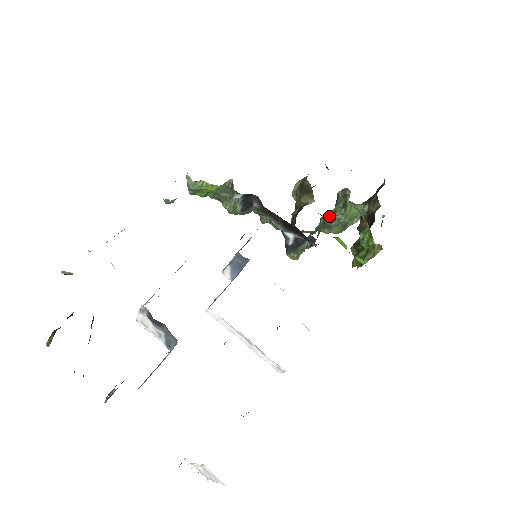
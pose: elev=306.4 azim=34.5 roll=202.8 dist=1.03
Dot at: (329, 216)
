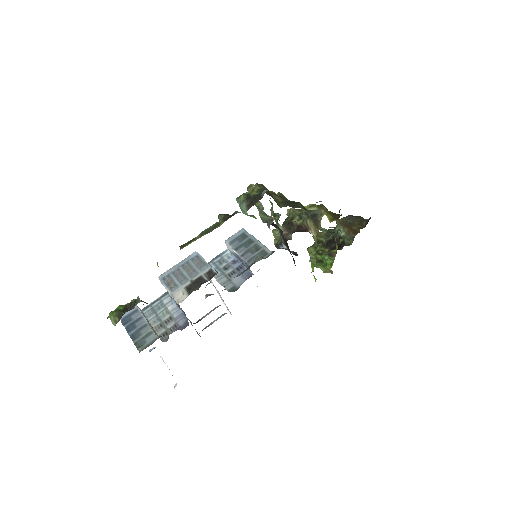
Dot at: occluded
